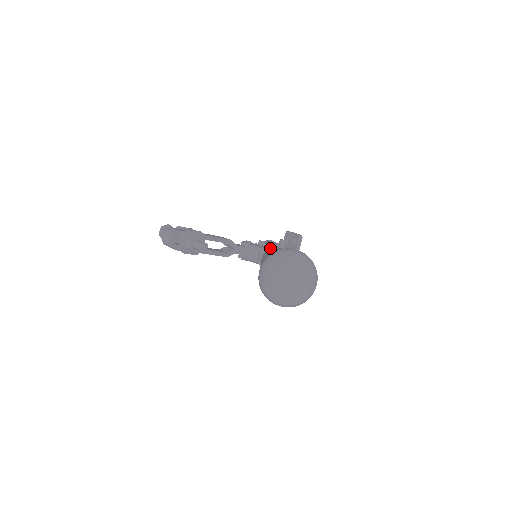
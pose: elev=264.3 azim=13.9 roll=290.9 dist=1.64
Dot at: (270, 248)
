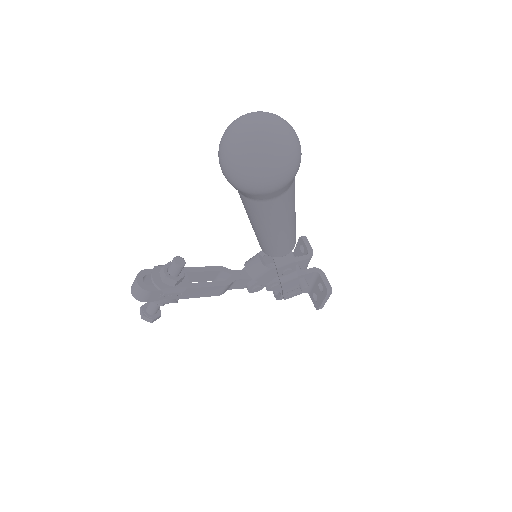
Dot at: occluded
